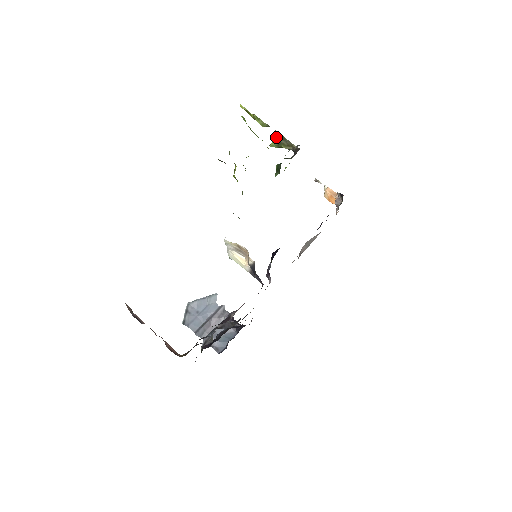
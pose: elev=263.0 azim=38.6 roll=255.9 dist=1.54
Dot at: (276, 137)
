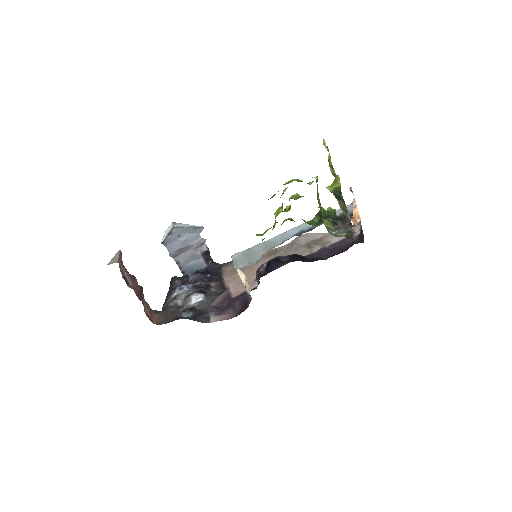
Dot at: (338, 193)
